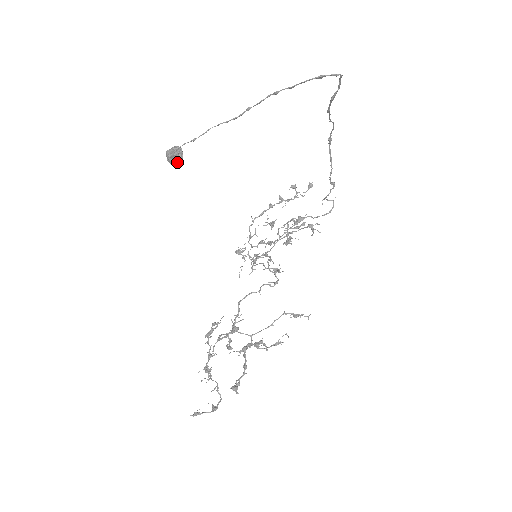
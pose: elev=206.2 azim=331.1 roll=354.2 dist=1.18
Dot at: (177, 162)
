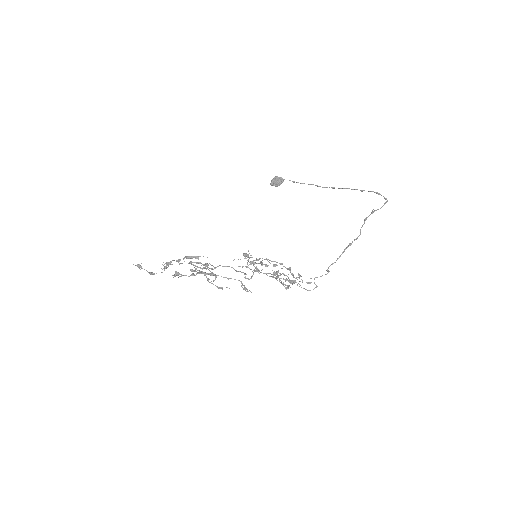
Dot at: (275, 184)
